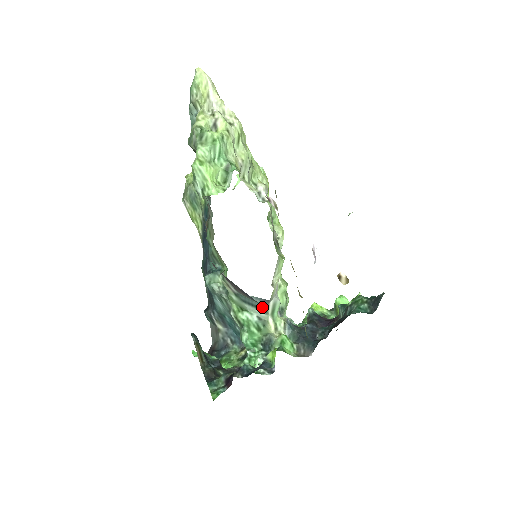
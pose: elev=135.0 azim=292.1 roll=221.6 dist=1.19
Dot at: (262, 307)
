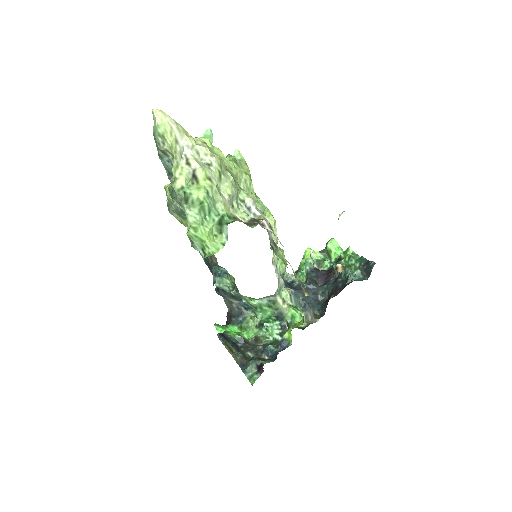
Dot at: (270, 296)
